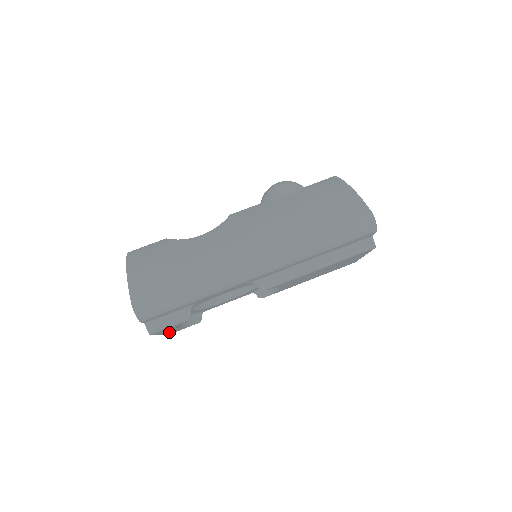
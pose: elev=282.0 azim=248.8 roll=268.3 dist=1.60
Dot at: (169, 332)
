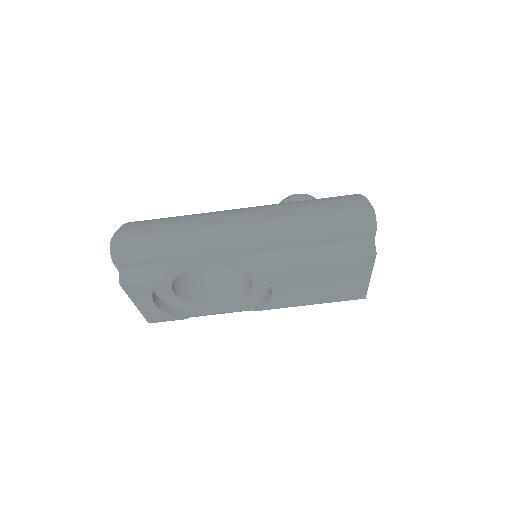
Dot at: (148, 311)
